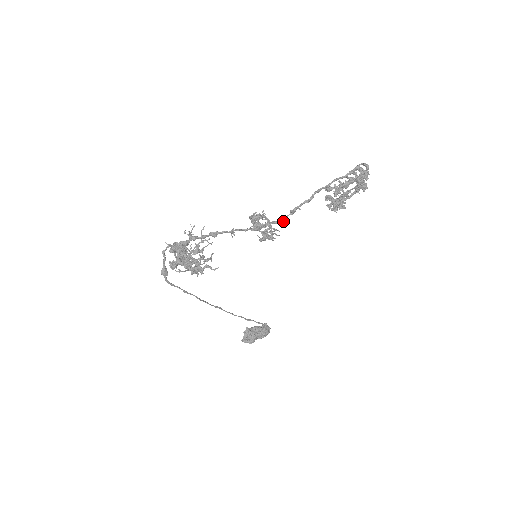
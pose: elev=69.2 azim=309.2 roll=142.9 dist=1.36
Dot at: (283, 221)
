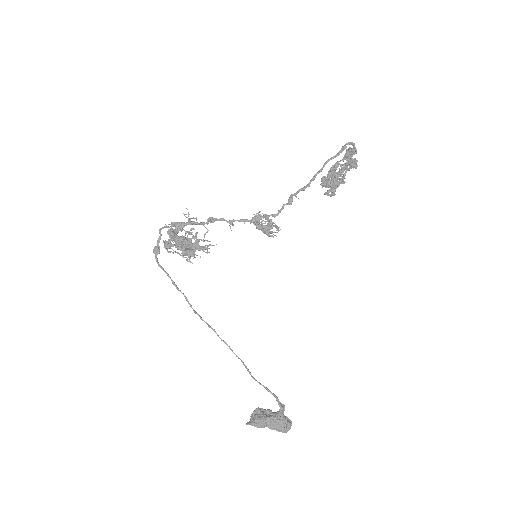
Dot at: (281, 210)
